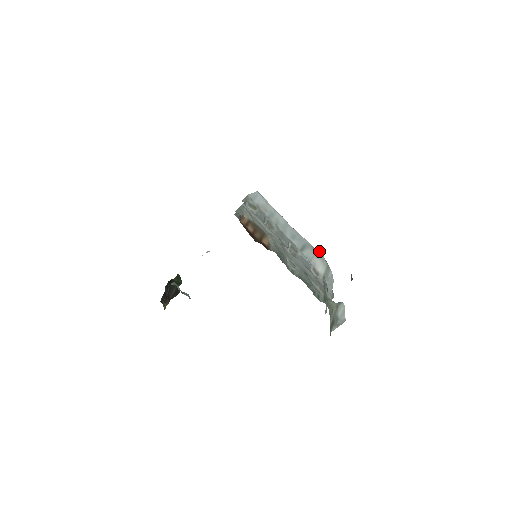
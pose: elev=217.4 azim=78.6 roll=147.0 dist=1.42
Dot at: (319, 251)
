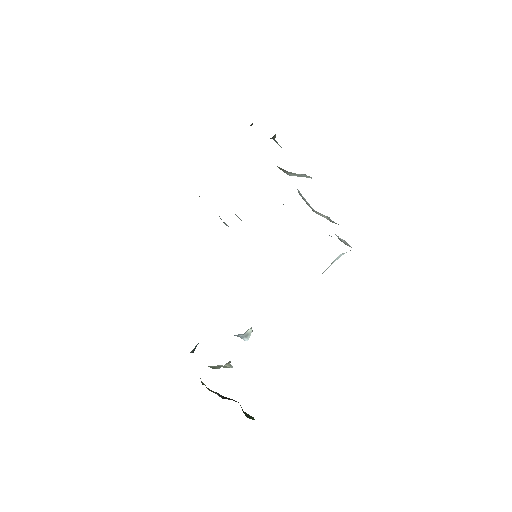
Dot at: occluded
